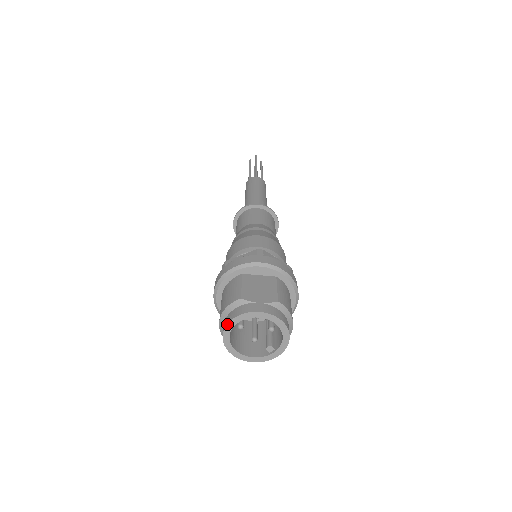
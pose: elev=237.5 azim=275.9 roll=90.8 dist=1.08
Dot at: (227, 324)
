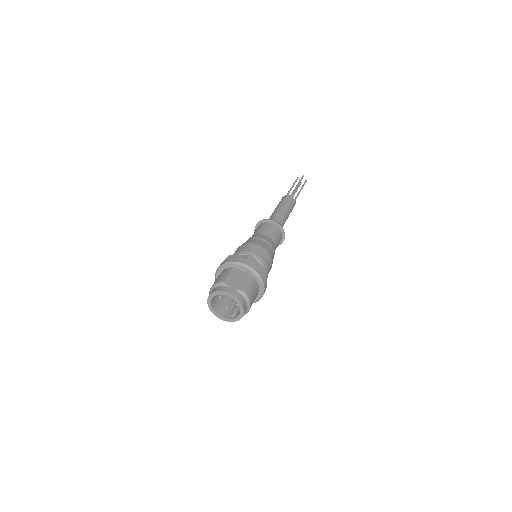
Dot at: (211, 294)
